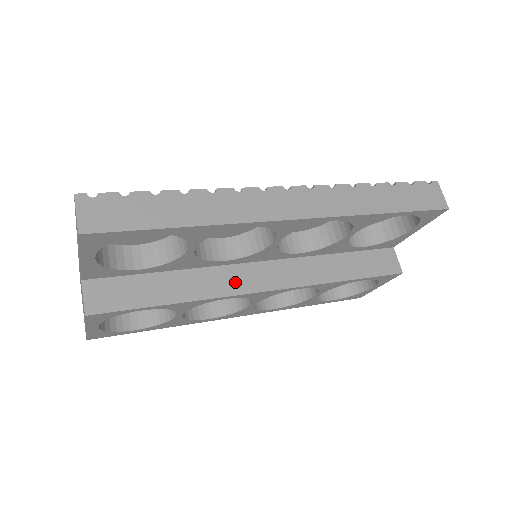
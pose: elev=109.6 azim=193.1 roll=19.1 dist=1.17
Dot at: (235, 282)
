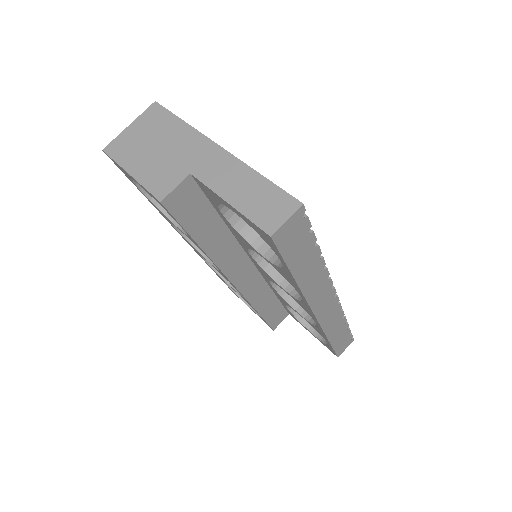
Dot at: (233, 265)
